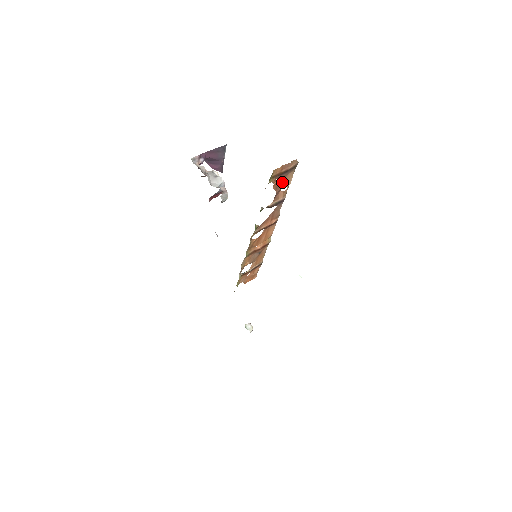
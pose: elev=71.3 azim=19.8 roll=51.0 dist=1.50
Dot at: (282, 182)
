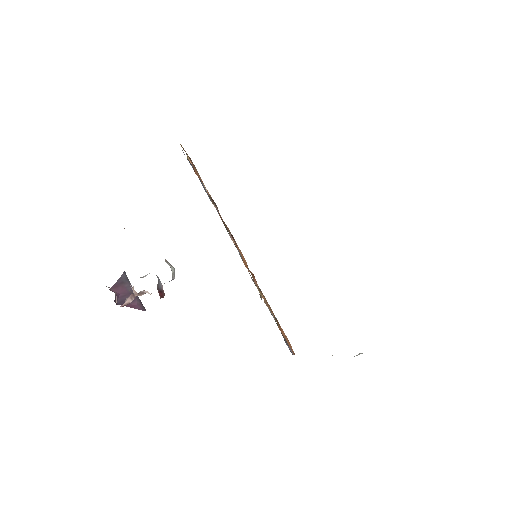
Dot at: (197, 174)
